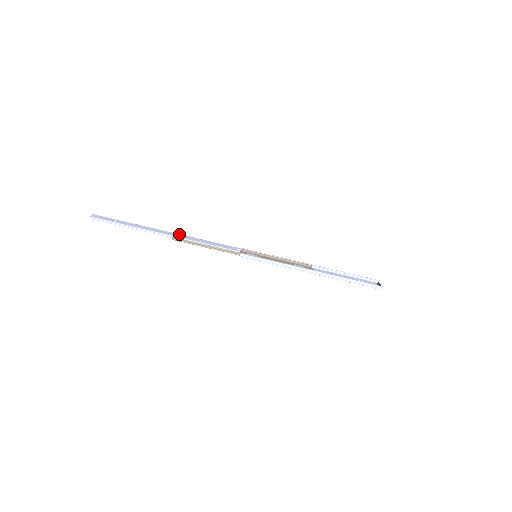
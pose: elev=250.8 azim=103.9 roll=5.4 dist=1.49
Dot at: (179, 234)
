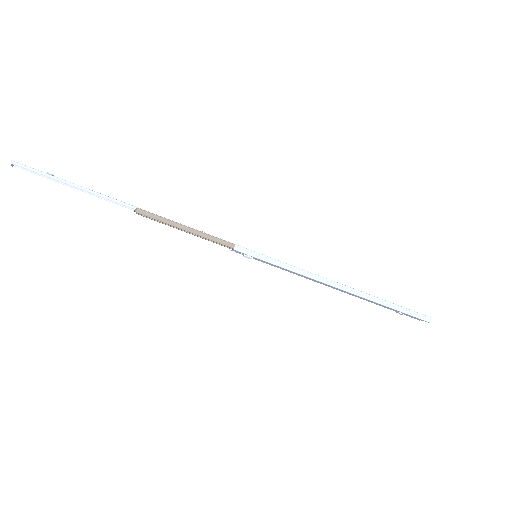
Dot at: occluded
